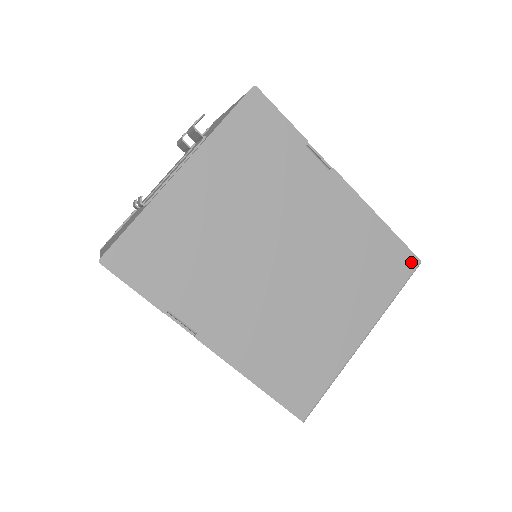
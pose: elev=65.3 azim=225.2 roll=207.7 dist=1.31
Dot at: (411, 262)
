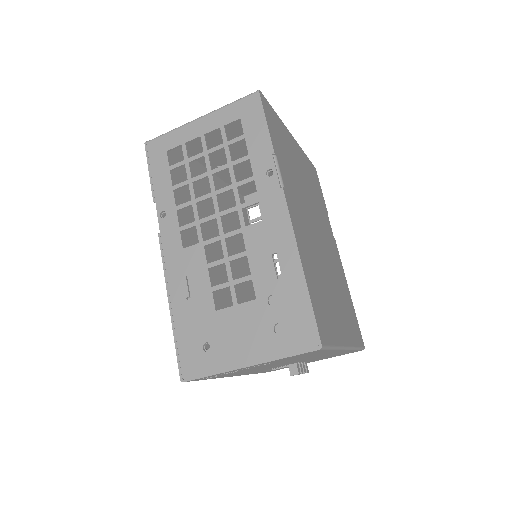
Dot at: (361, 340)
